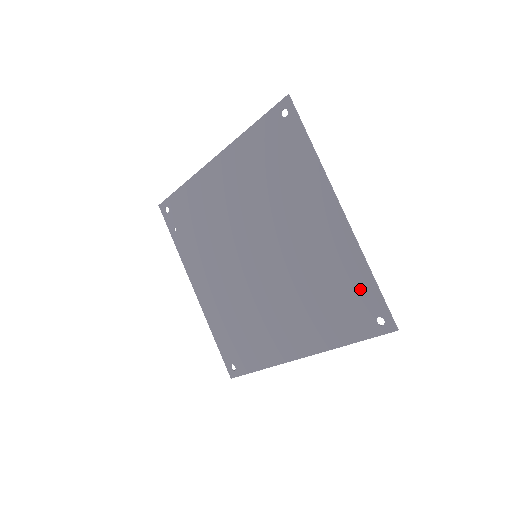
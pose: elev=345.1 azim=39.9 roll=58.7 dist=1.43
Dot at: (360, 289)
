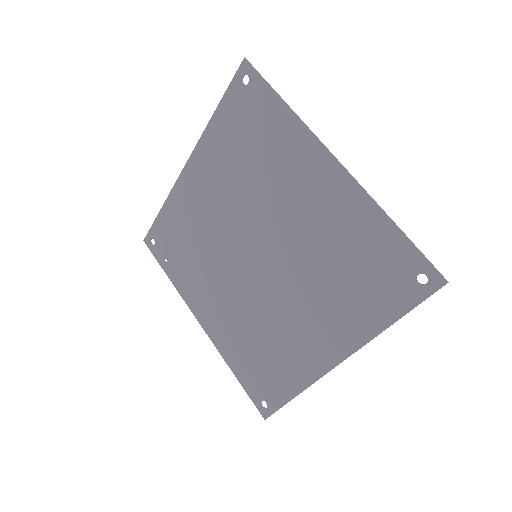
Dot at: (385, 247)
